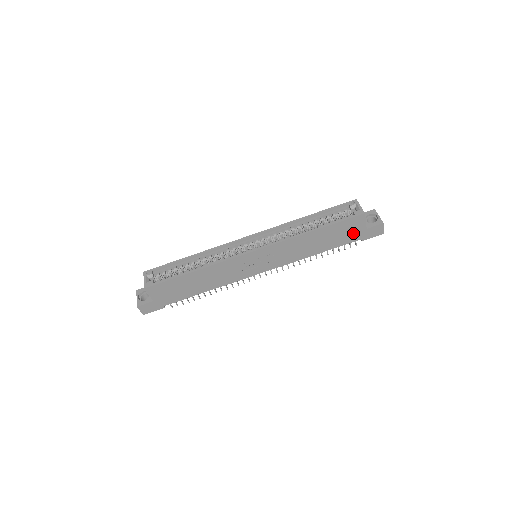
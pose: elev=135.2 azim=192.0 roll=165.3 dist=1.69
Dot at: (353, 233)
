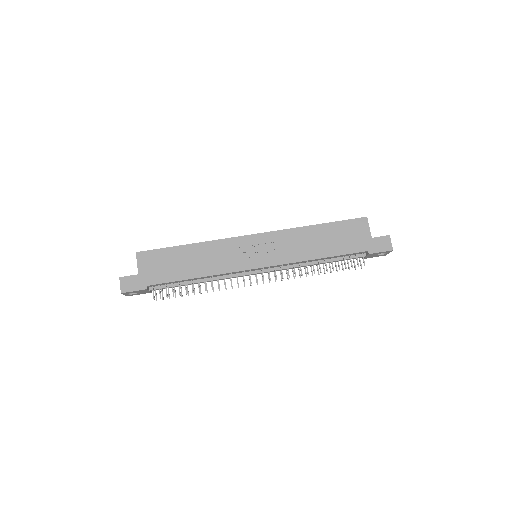
Dot at: (358, 240)
